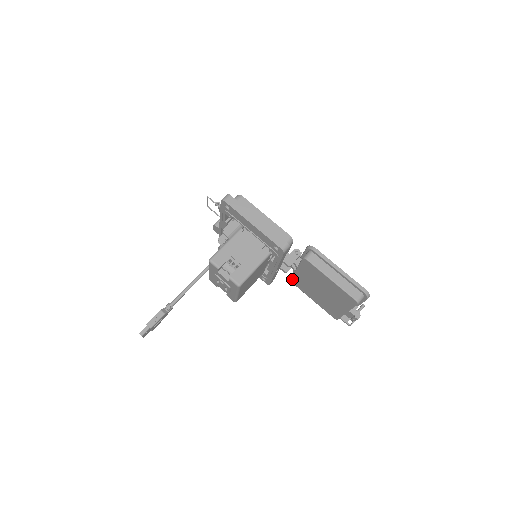
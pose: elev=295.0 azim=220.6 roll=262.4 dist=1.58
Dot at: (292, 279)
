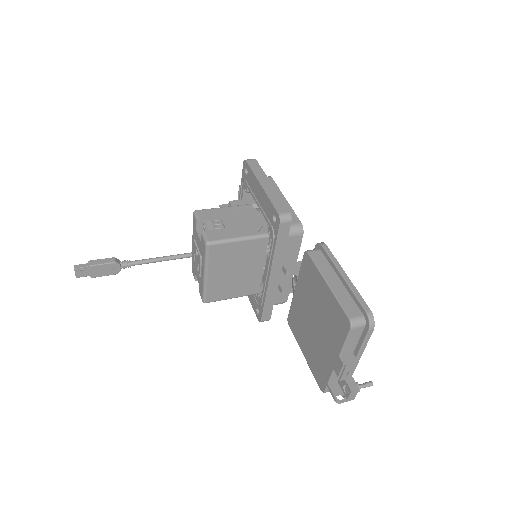
Dot at: (289, 315)
